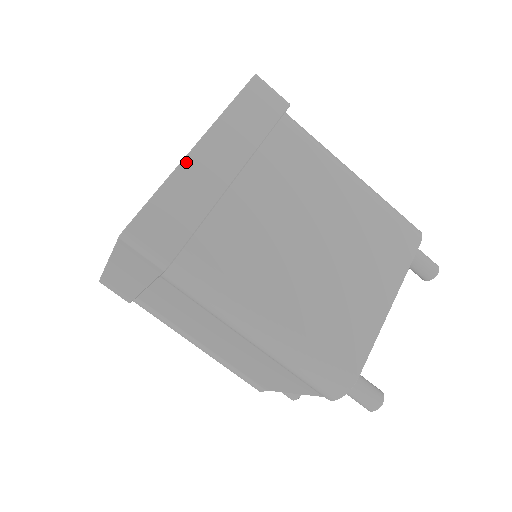
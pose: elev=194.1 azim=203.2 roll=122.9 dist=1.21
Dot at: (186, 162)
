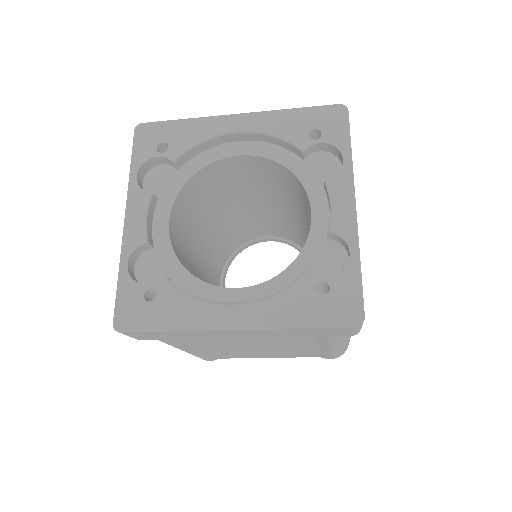
Dot at: (357, 228)
